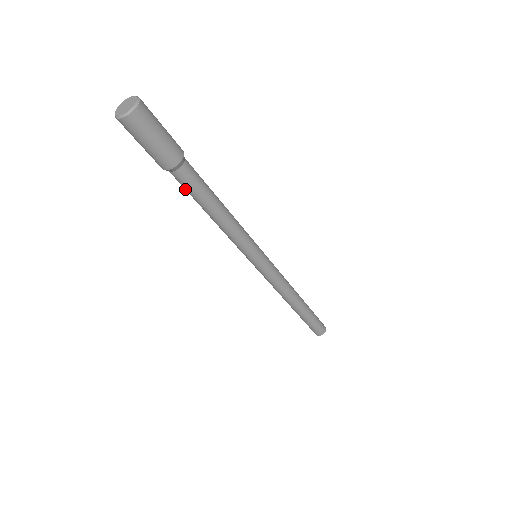
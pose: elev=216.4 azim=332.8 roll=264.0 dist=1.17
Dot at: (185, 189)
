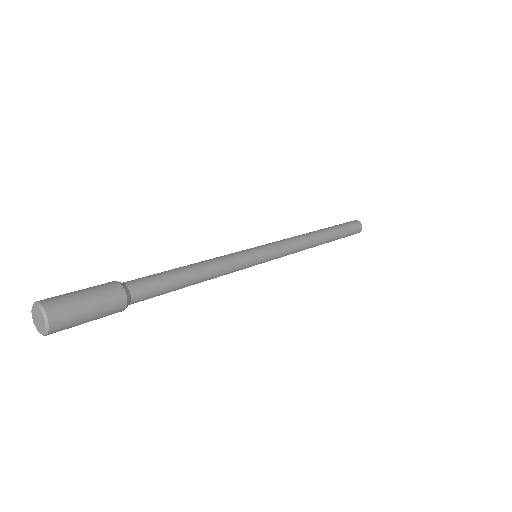
Dot at: occluded
